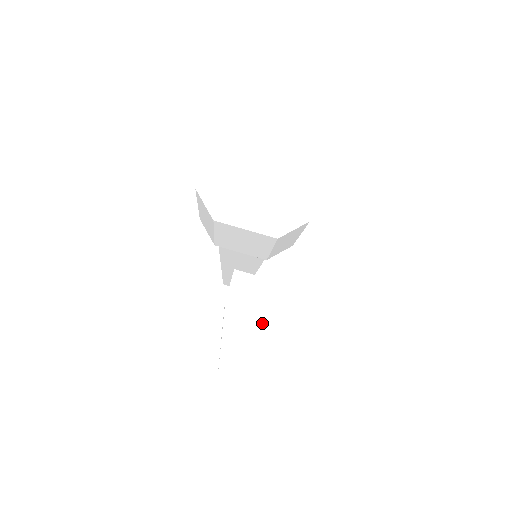
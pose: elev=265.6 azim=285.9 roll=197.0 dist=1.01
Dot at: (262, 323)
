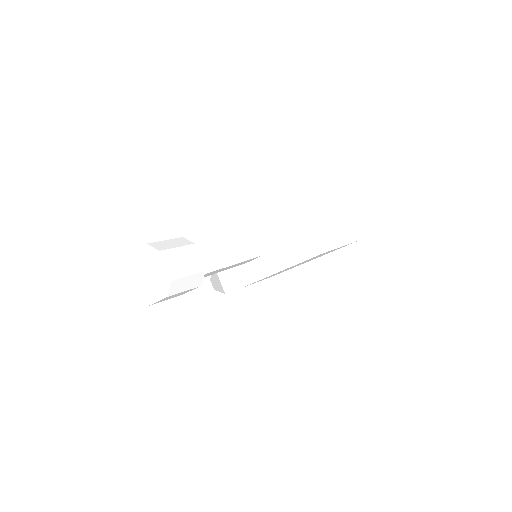
Dot at: occluded
